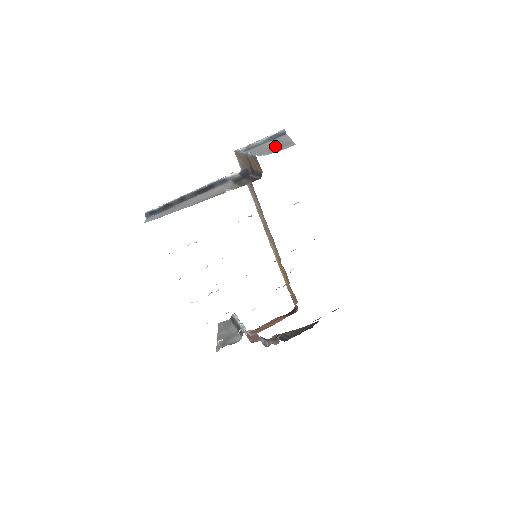
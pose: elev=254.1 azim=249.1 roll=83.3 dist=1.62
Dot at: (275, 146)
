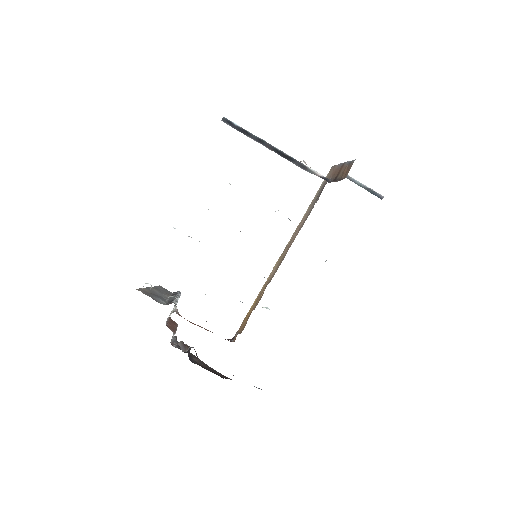
Dot at: occluded
